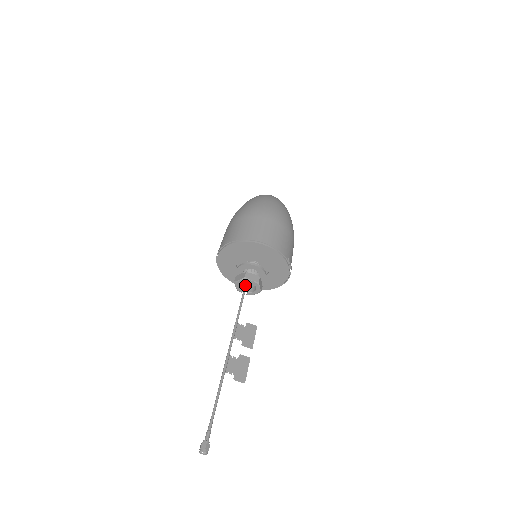
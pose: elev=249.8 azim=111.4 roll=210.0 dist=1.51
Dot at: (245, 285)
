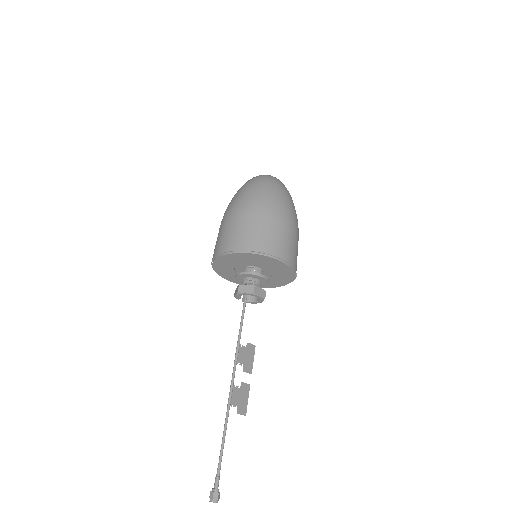
Dot at: (246, 295)
